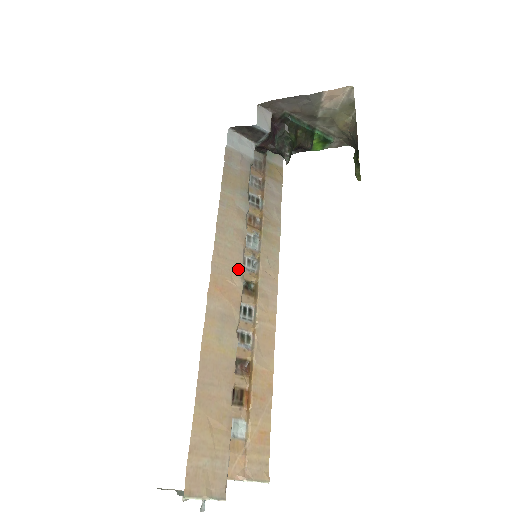
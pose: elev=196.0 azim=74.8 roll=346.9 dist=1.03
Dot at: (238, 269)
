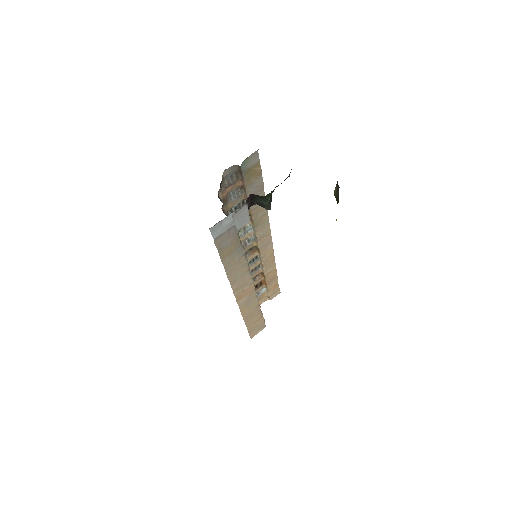
Dot at: (249, 281)
